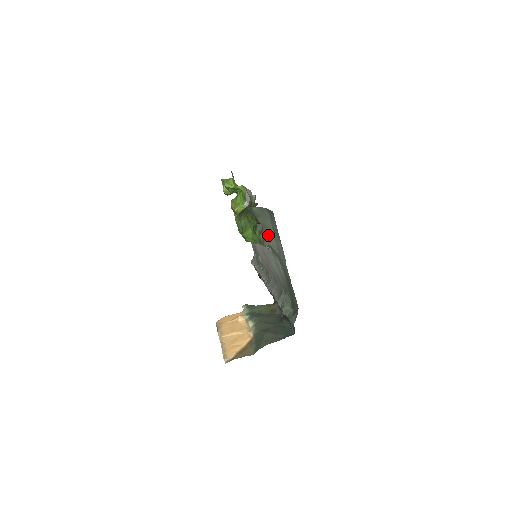
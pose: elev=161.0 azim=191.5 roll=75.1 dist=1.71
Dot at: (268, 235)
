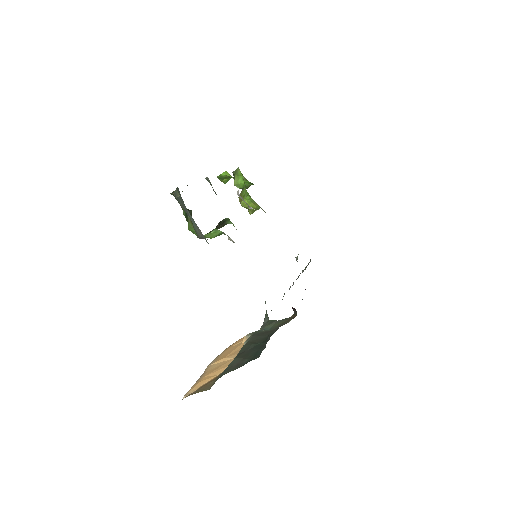
Dot at: (193, 222)
